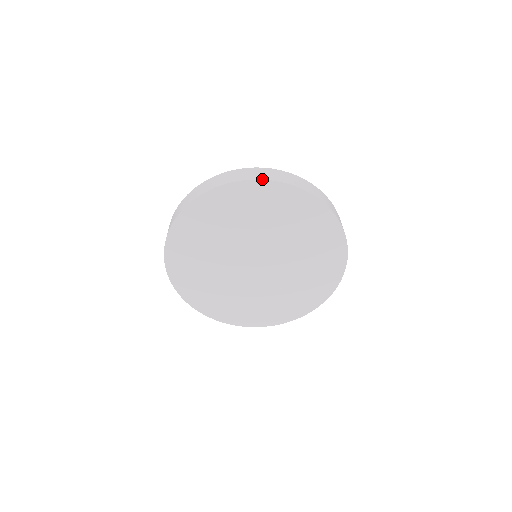
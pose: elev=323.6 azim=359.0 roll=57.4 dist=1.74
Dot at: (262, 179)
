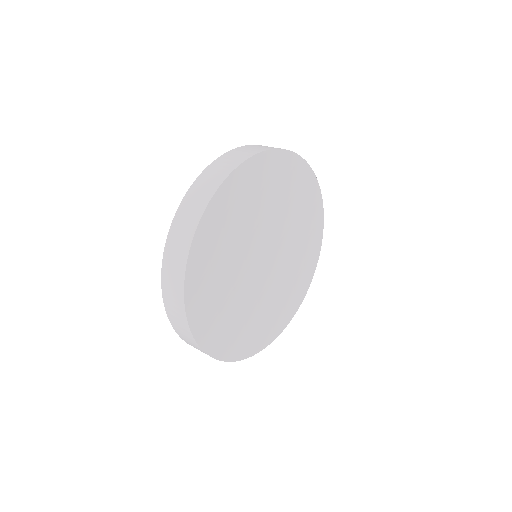
Dot at: (265, 150)
